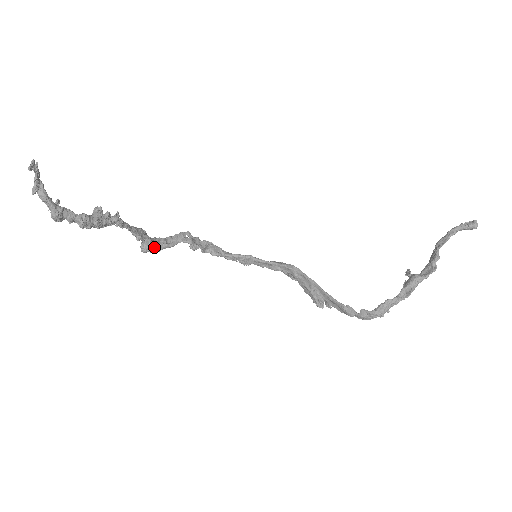
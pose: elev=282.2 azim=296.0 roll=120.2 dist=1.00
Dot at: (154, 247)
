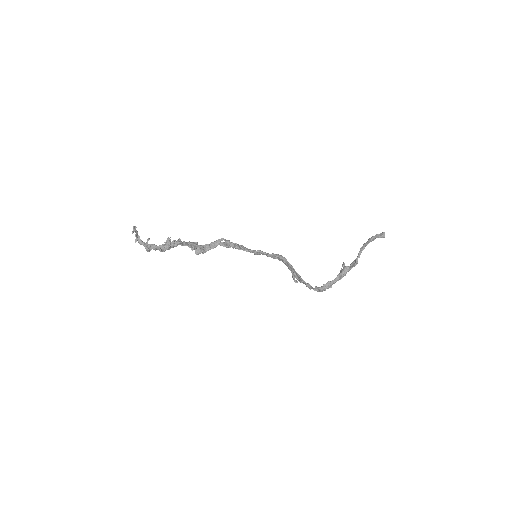
Dot at: (202, 251)
